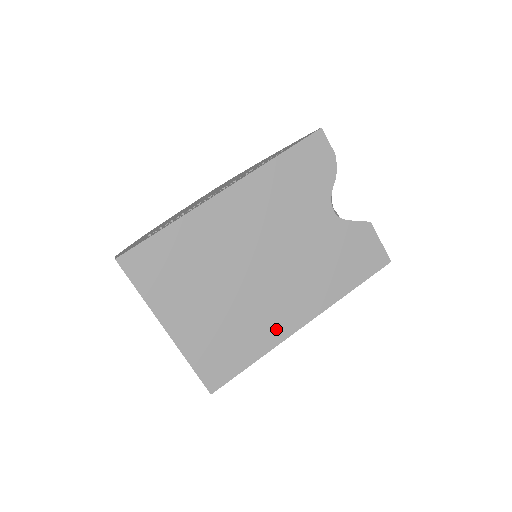
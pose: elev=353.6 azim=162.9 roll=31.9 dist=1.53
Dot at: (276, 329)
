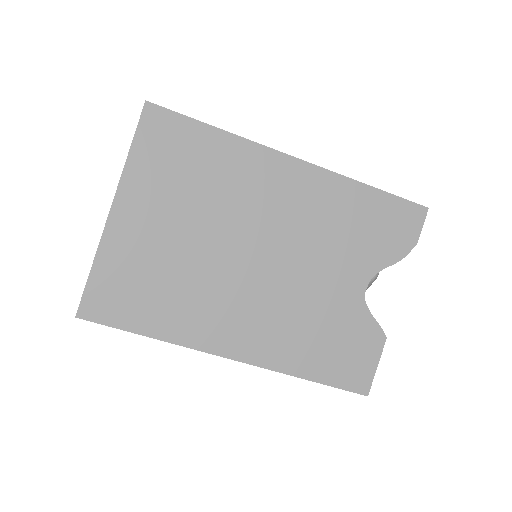
Dot at: (203, 330)
